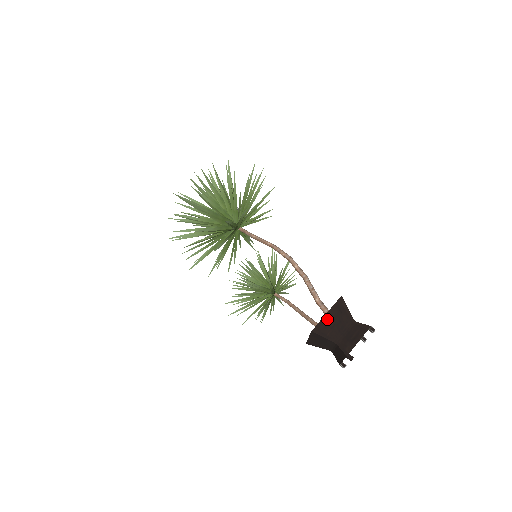
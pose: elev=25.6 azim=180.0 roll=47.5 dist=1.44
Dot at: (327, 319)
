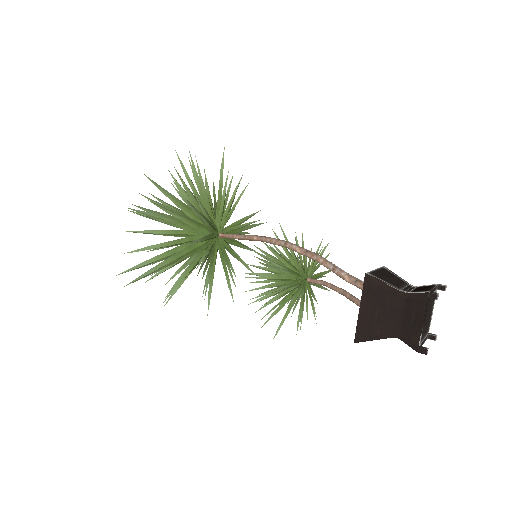
Dot at: (365, 315)
